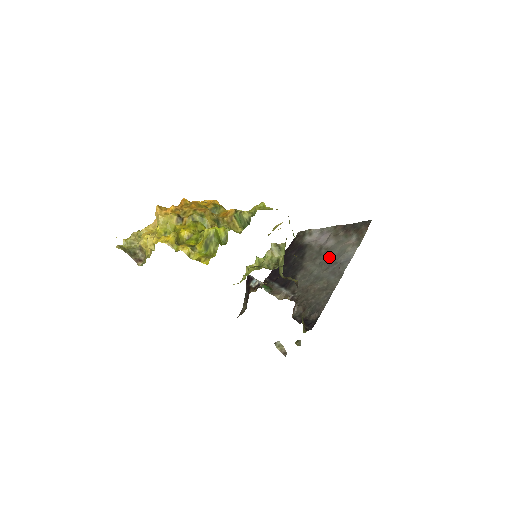
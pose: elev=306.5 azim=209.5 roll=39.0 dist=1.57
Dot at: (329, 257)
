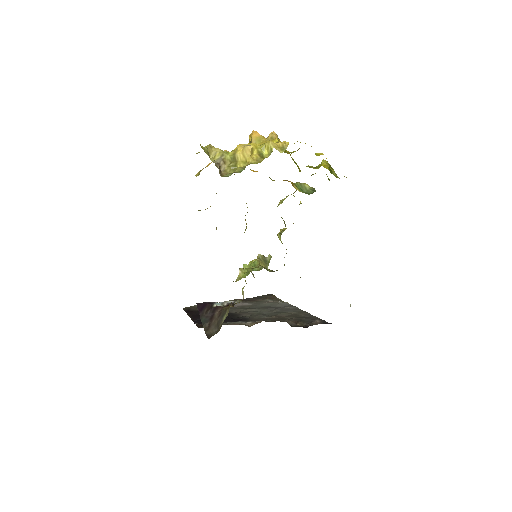
Dot at: (263, 307)
